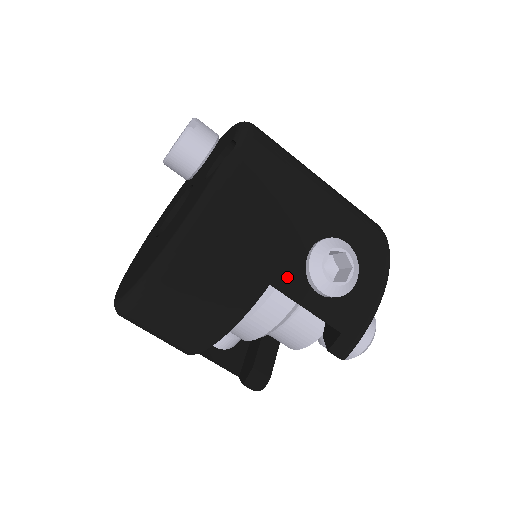
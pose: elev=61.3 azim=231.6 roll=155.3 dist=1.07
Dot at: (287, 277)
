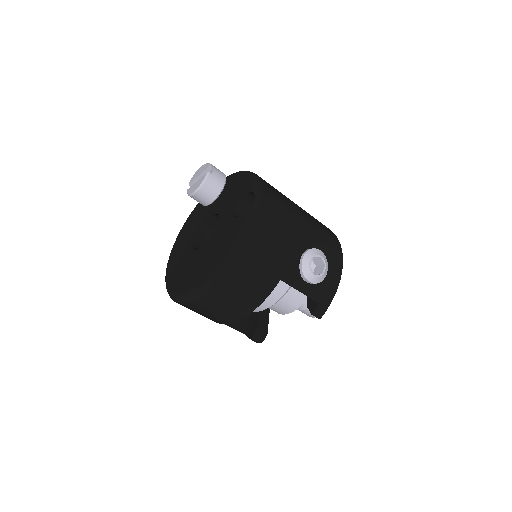
Dot at: (290, 274)
